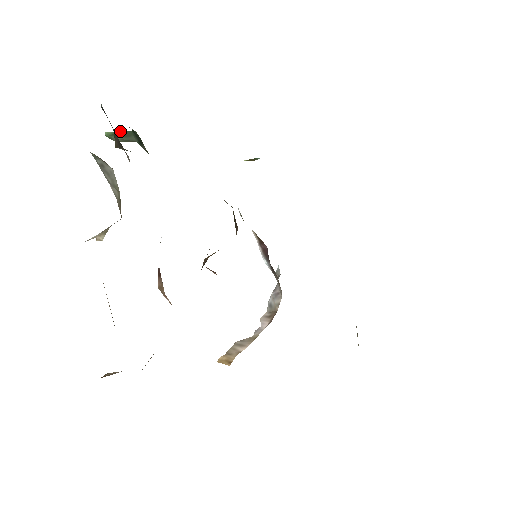
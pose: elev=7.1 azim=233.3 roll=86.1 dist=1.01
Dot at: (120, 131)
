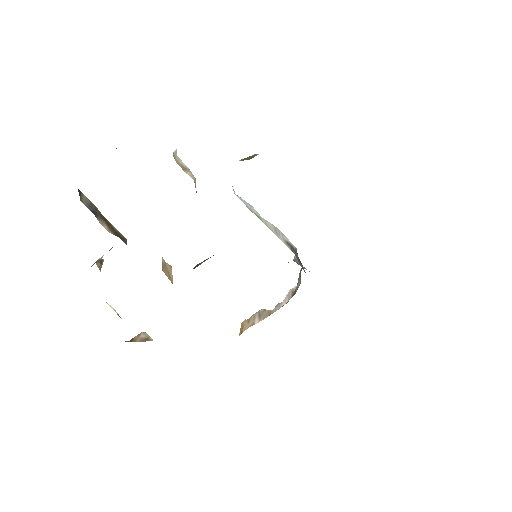
Dot at: occluded
